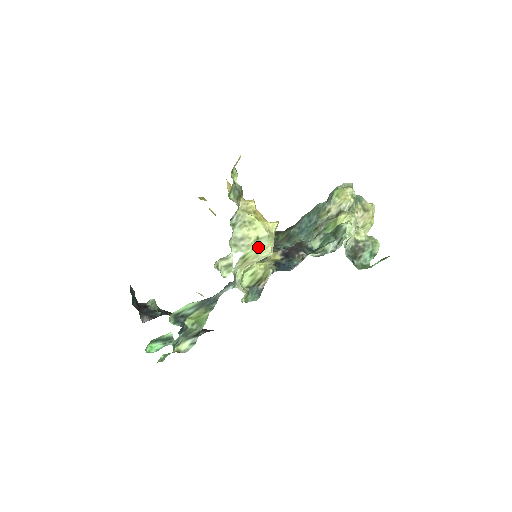
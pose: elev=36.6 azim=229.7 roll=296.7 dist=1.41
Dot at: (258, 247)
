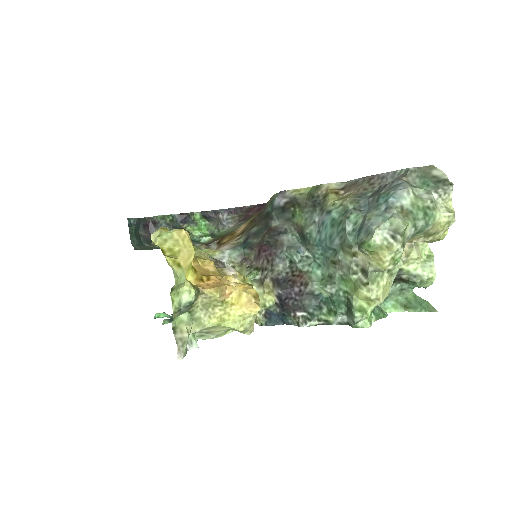
Dot at: (233, 329)
